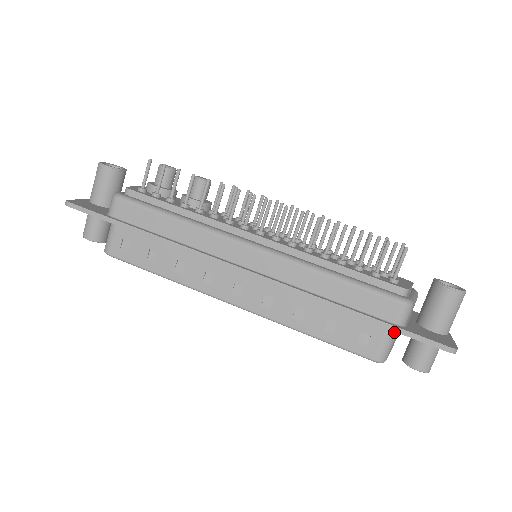
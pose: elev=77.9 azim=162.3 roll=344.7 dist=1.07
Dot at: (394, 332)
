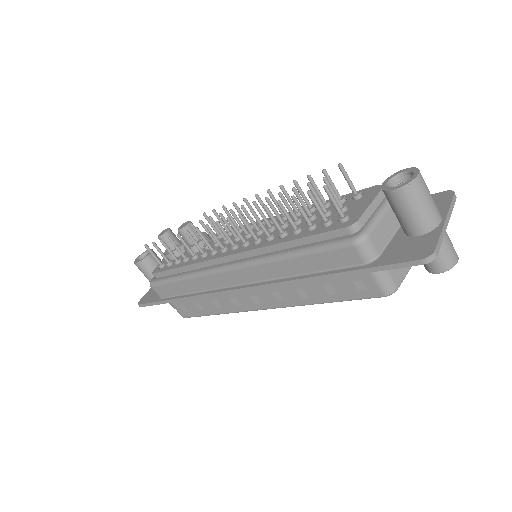
Dot at: occluded
